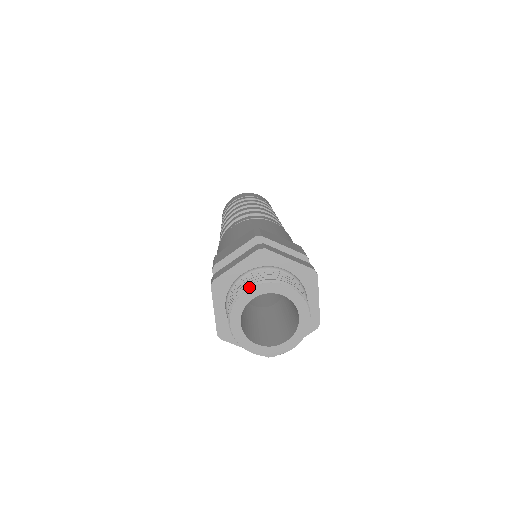
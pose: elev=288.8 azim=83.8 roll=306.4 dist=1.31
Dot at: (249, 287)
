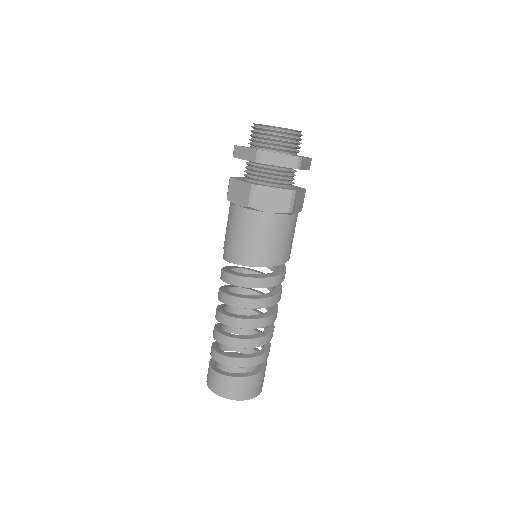
Dot at: occluded
